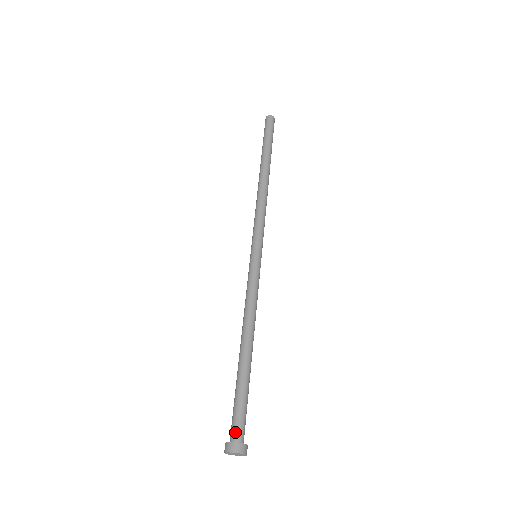
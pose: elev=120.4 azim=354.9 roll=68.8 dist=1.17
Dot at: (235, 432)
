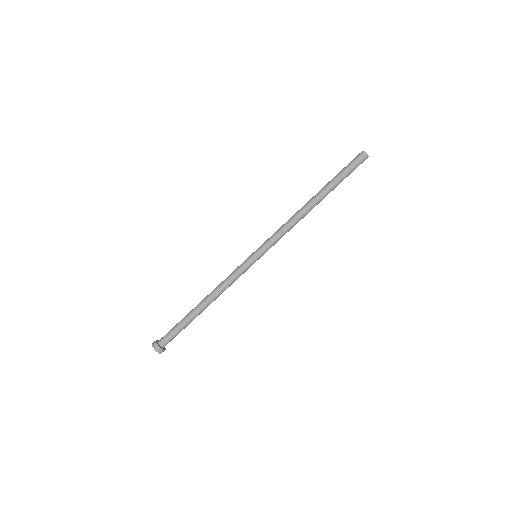
Dot at: (162, 339)
